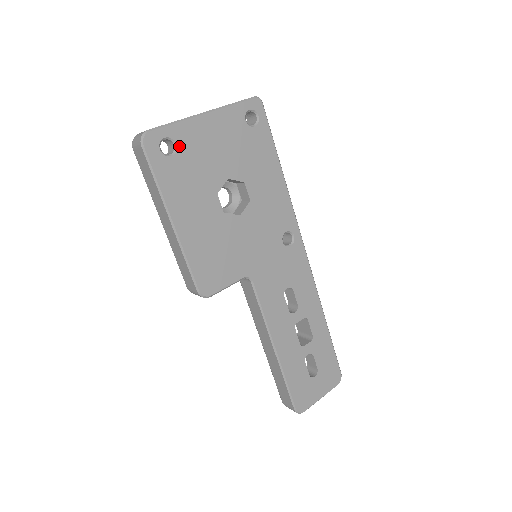
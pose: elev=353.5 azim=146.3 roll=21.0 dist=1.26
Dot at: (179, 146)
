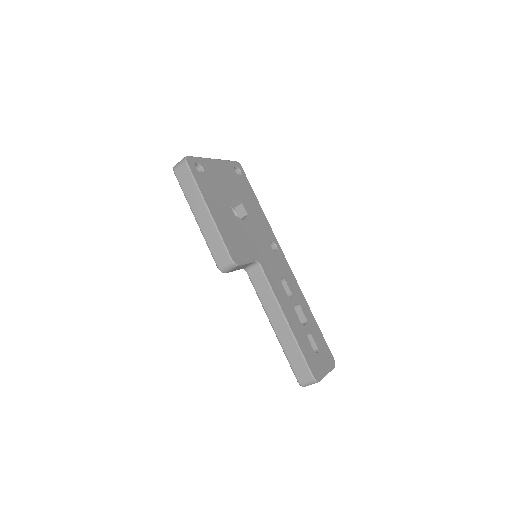
Dot at: (205, 170)
